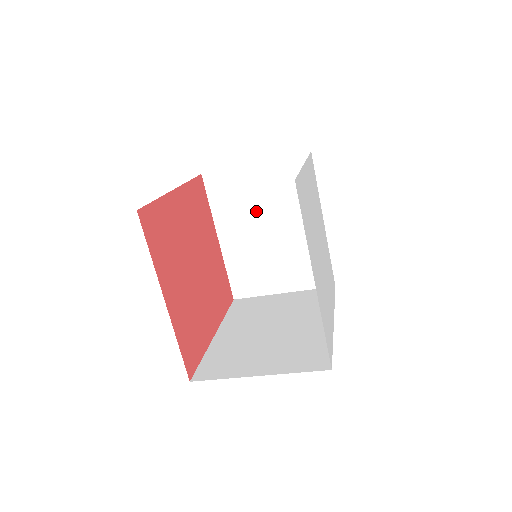
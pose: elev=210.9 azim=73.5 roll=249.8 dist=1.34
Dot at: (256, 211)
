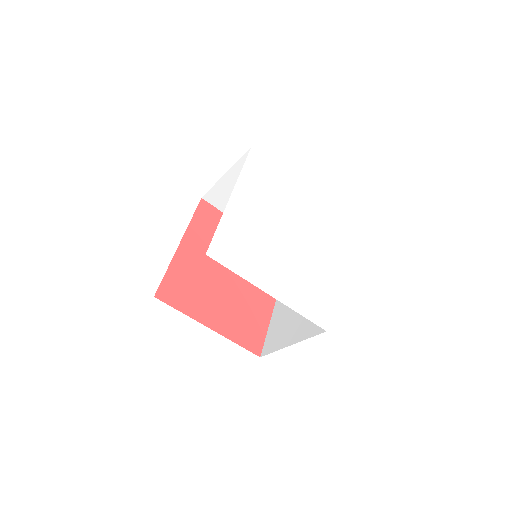
Dot at: occluded
